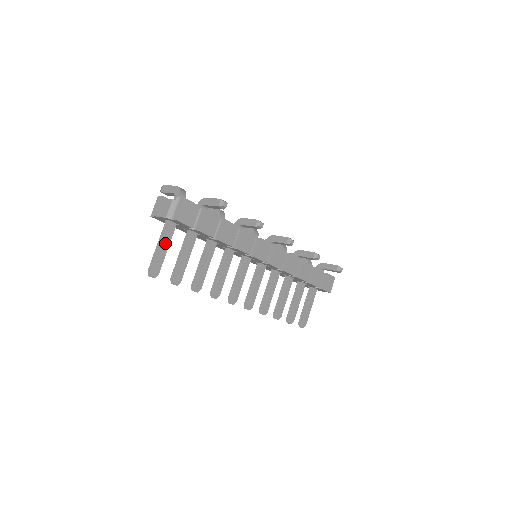
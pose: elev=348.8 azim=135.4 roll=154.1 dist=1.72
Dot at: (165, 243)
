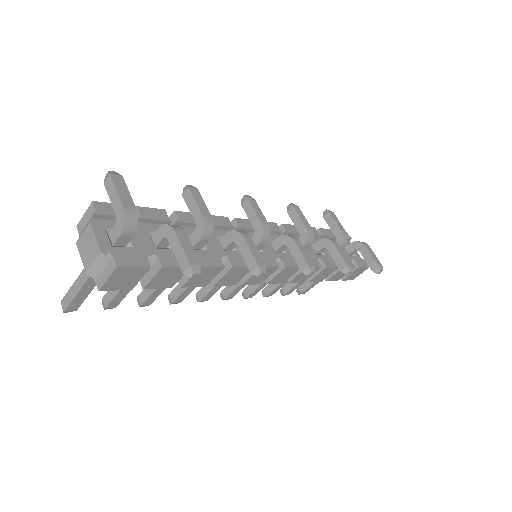
Dot at: (88, 284)
